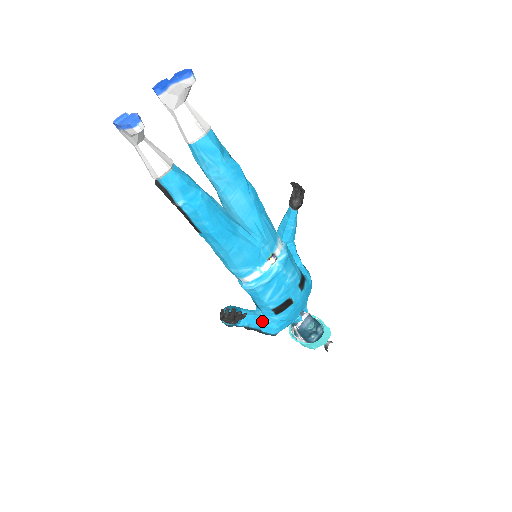
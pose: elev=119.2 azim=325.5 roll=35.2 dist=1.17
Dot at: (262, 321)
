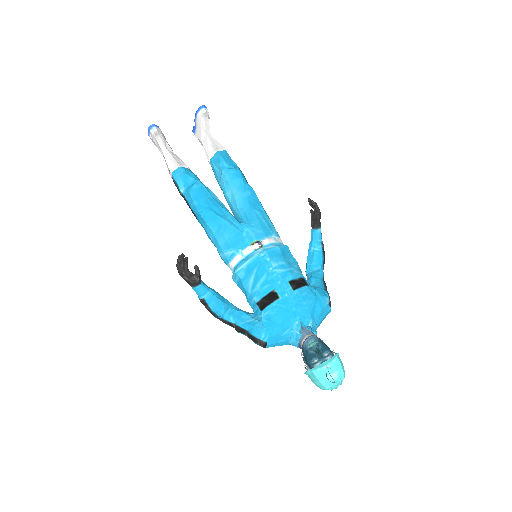
Dot at: (250, 320)
